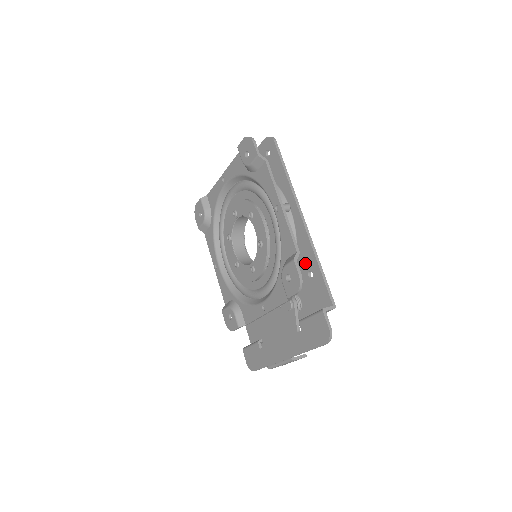
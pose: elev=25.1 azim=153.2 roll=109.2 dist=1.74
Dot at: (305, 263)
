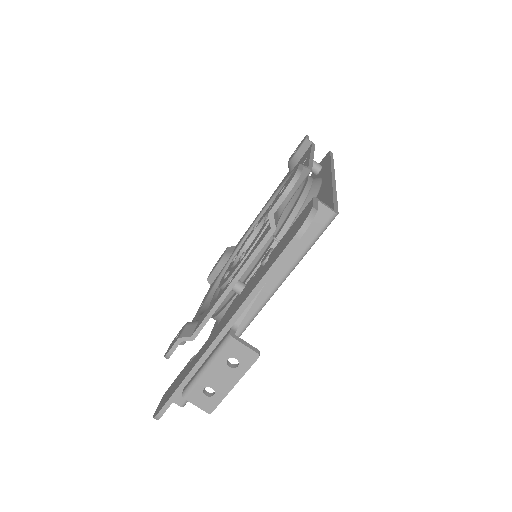
Dot at: occluded
